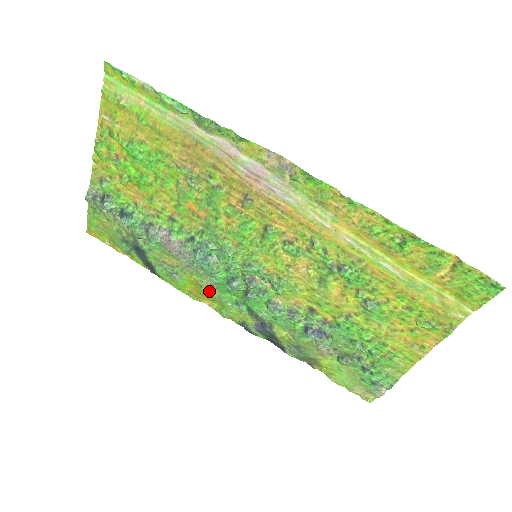
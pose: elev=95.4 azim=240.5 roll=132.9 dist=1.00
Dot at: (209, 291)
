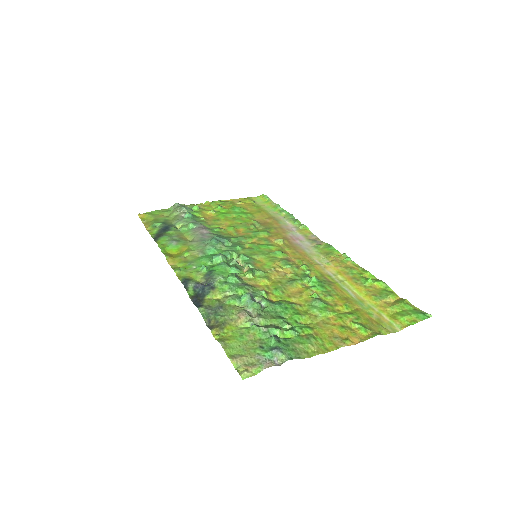
Dot at: (188, 257)
